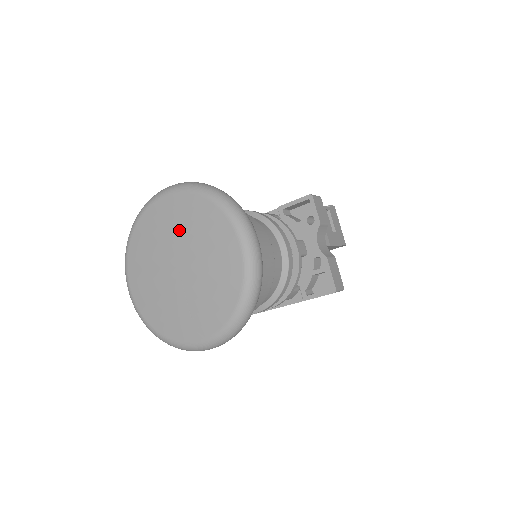
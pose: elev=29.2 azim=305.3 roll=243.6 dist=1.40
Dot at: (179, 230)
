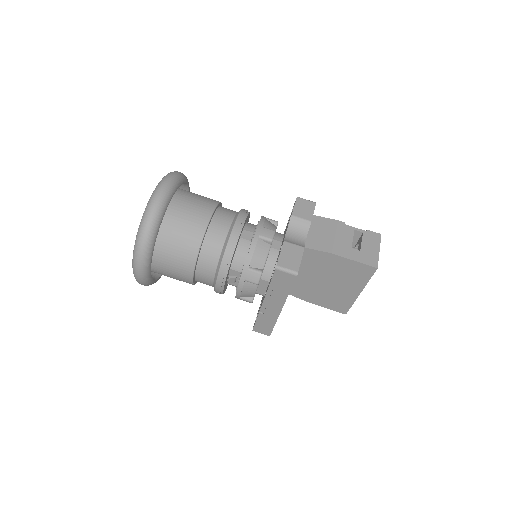
Dot at: occluded
